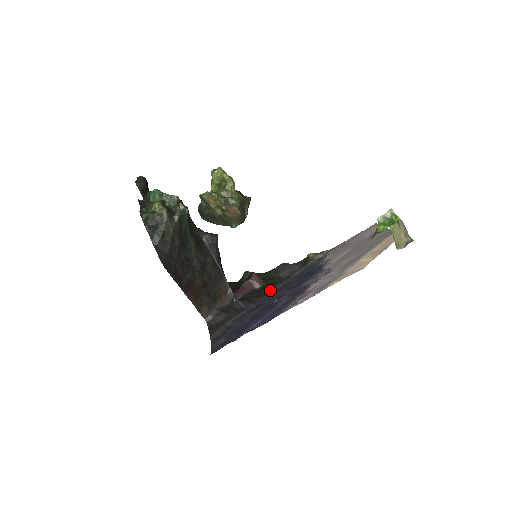
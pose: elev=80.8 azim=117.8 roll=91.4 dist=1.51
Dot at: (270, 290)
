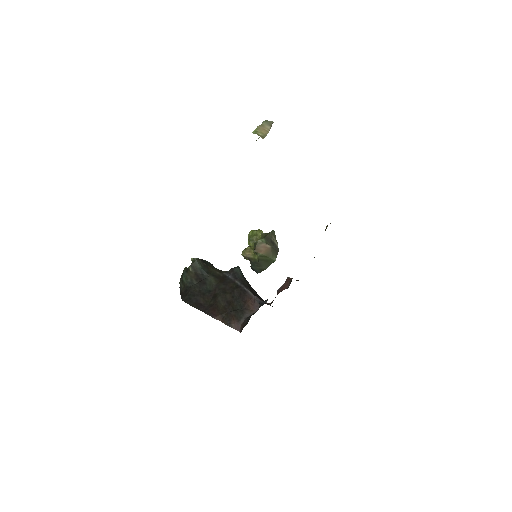
Dot at: occluded
